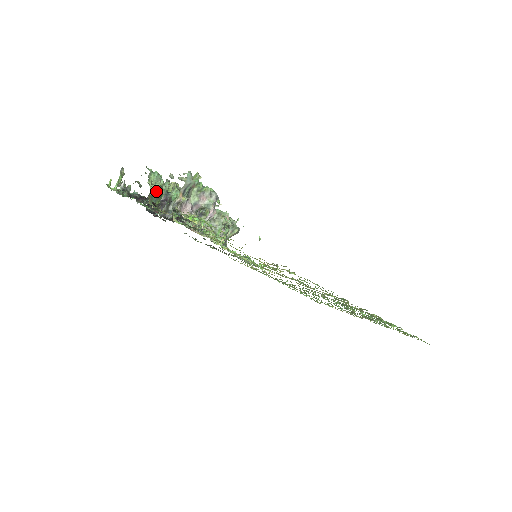
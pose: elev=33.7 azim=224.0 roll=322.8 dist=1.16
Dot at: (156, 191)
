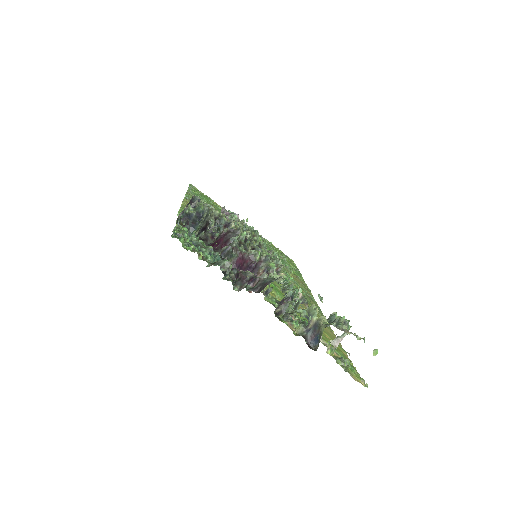
Dot at: (305, 324)
